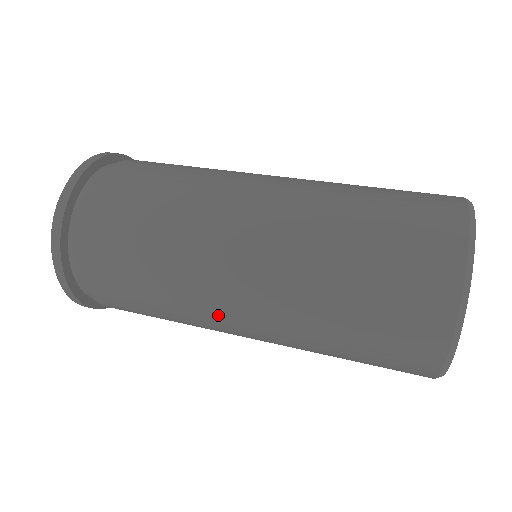
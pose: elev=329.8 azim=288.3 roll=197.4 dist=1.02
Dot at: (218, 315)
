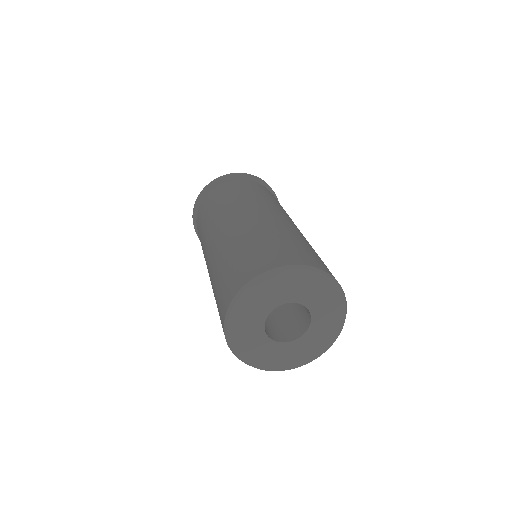
Dot at: occluded
